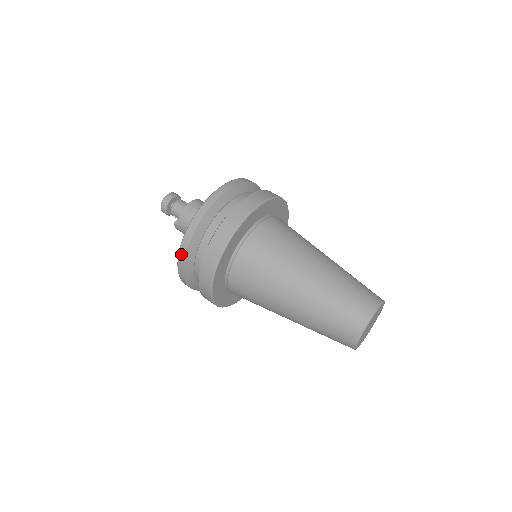
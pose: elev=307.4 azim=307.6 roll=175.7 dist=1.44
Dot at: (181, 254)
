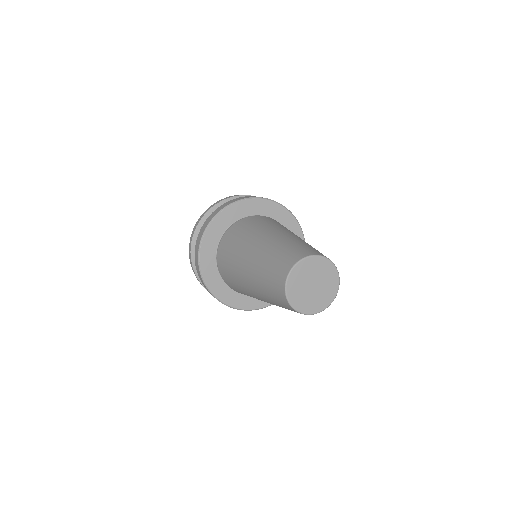
Dot at: (221, 200)
